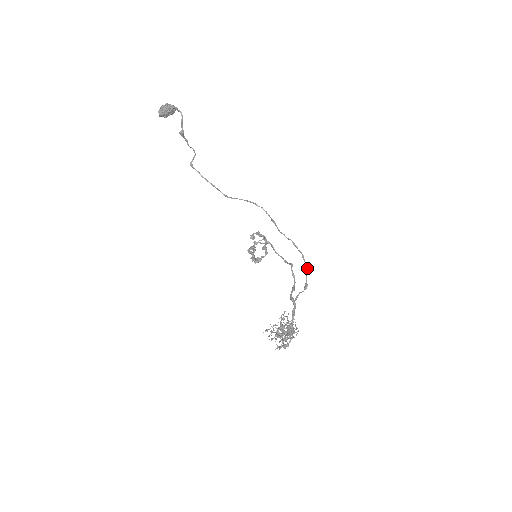
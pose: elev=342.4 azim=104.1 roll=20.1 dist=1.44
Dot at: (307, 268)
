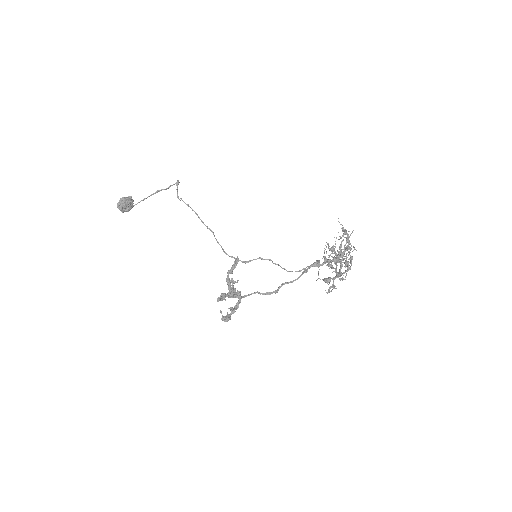
Dot at: (301, 270)
